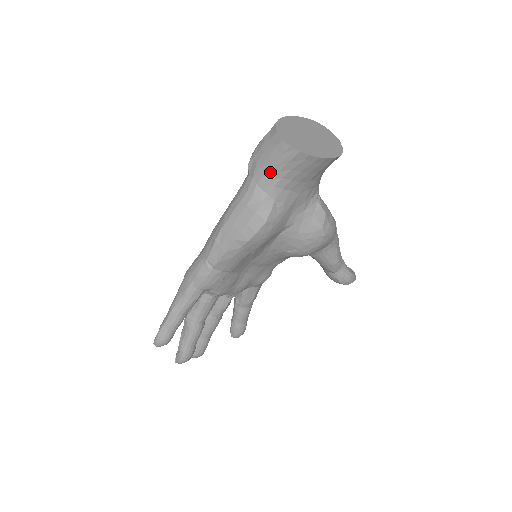
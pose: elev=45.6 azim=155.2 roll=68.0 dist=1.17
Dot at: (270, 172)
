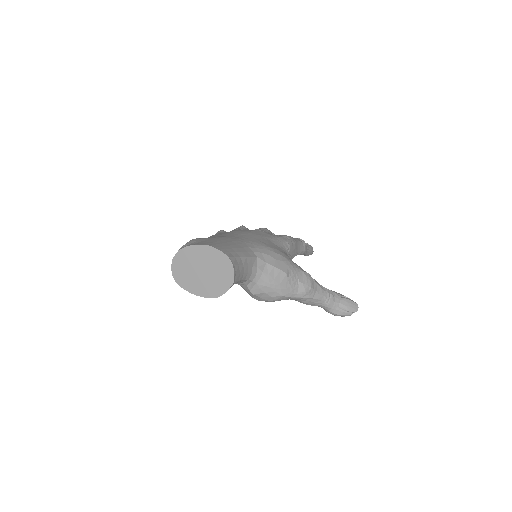
Dot at: occluded
